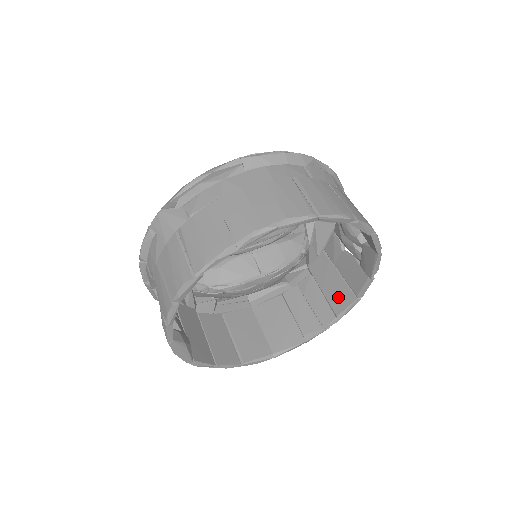
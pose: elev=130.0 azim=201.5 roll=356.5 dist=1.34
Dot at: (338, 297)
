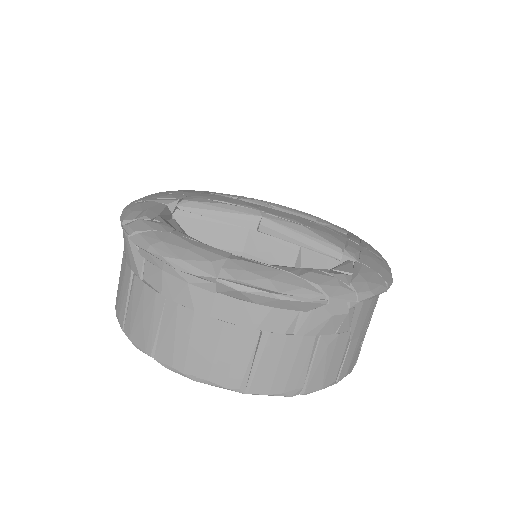
Dot at: occluded
